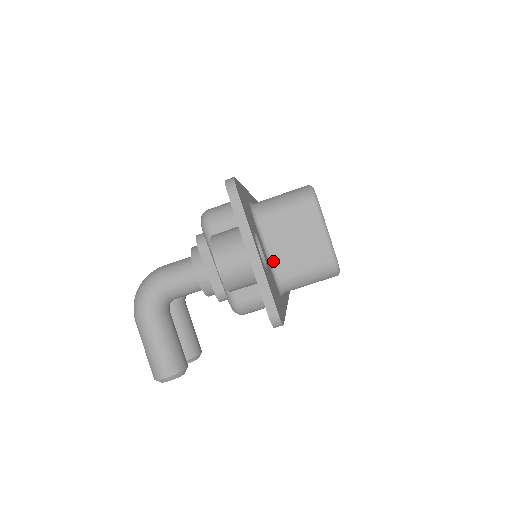
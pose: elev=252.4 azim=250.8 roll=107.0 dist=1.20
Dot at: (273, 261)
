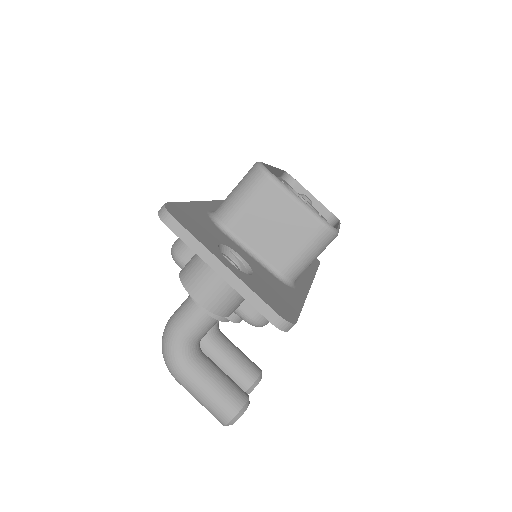
Dot at: (262, 258)
